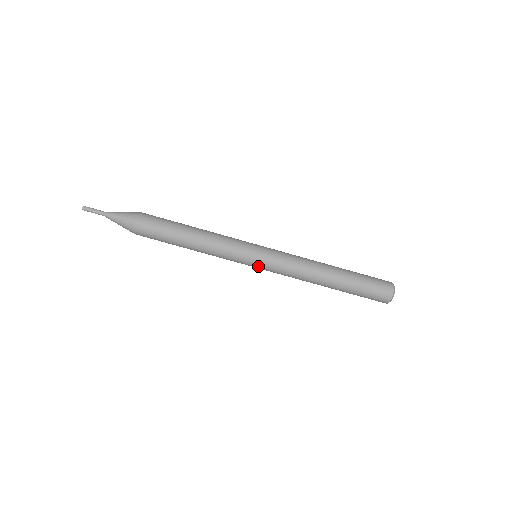
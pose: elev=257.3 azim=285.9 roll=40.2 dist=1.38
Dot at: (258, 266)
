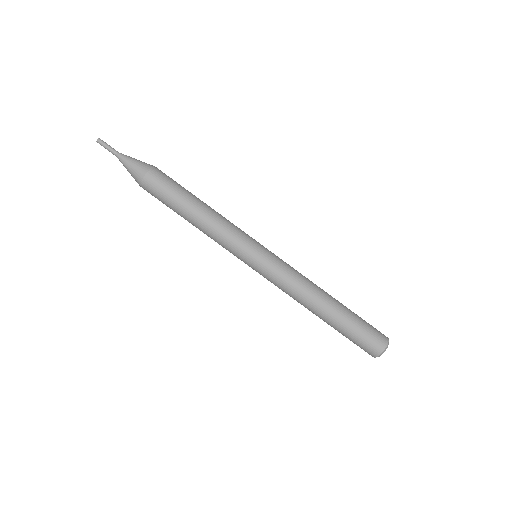
Dot at: (258, 262)
